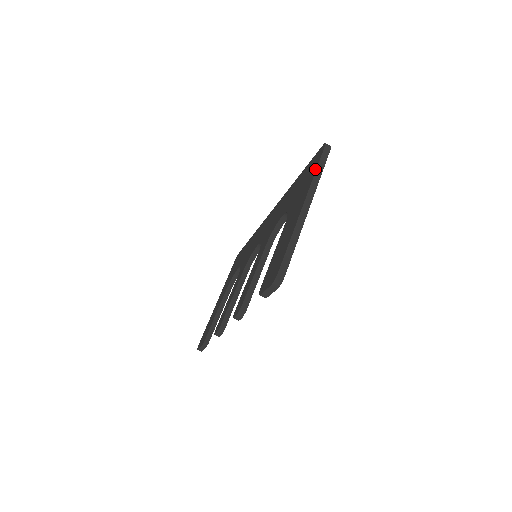
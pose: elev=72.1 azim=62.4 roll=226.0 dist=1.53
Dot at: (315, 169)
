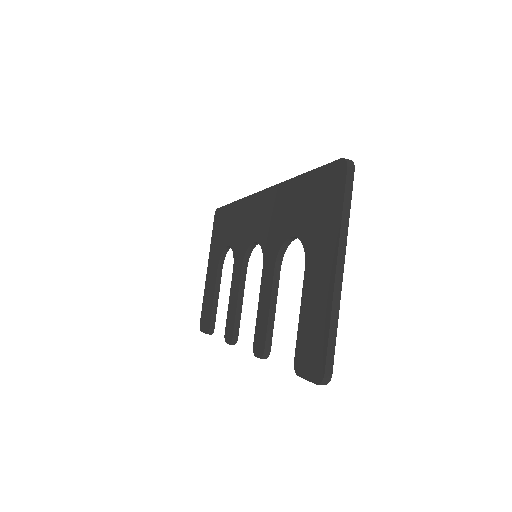
Dot at: (340, 207)
